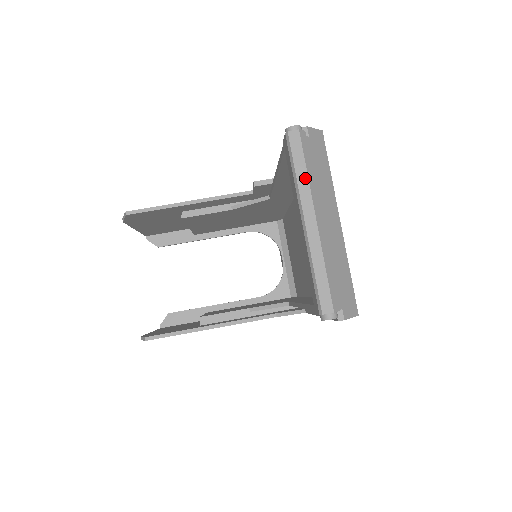
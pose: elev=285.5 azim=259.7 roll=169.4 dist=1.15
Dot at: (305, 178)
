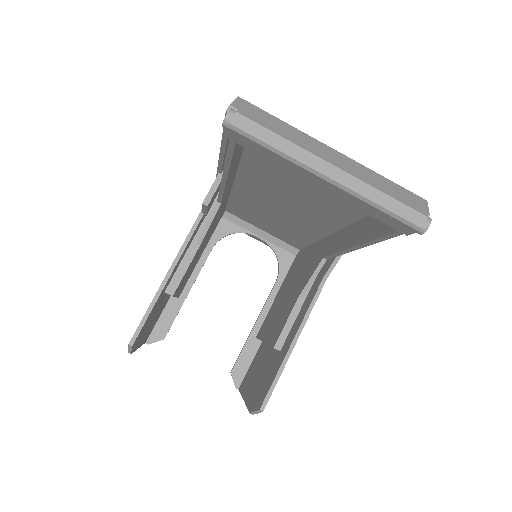
Dot at: (287, 144)
